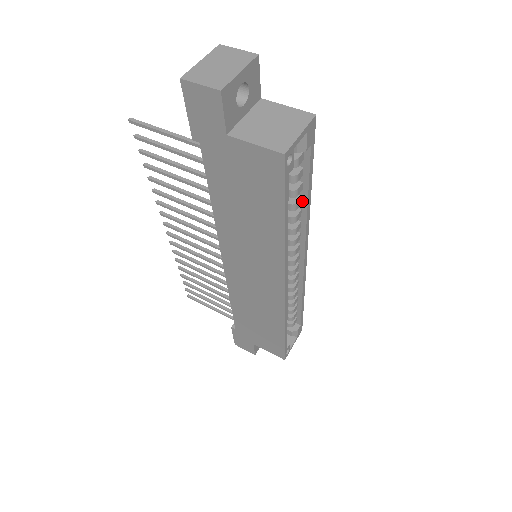
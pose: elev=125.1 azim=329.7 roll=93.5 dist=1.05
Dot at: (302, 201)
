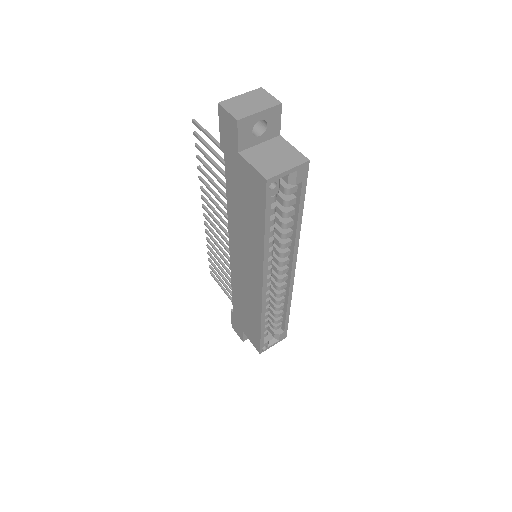
Dot at: (294, 224)
